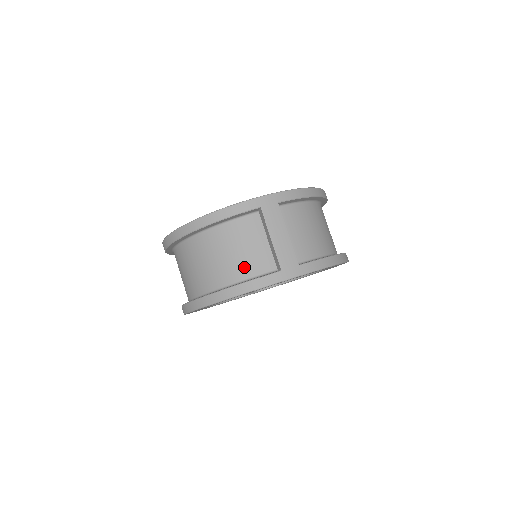
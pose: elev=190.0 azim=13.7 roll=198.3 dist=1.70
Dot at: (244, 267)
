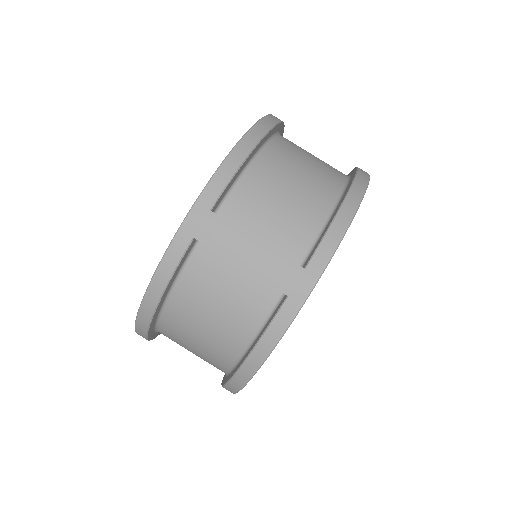
Dot at: (241, 321)
